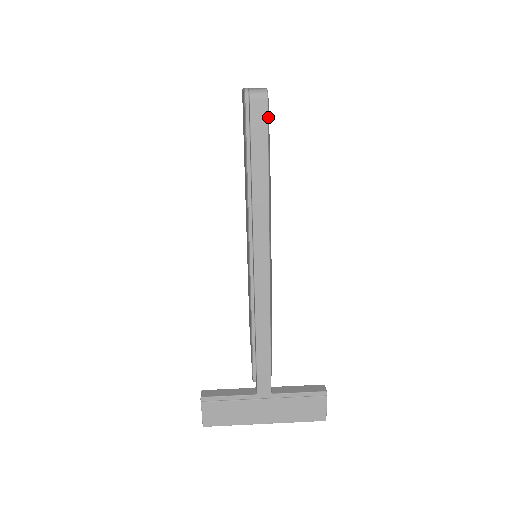
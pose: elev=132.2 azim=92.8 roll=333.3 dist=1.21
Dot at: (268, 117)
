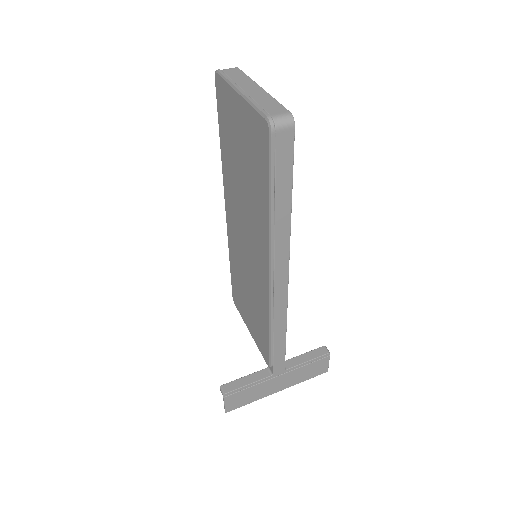
Dot at: (293, 145)
